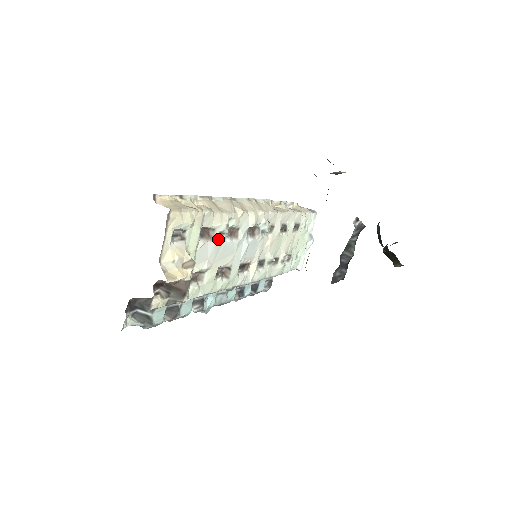
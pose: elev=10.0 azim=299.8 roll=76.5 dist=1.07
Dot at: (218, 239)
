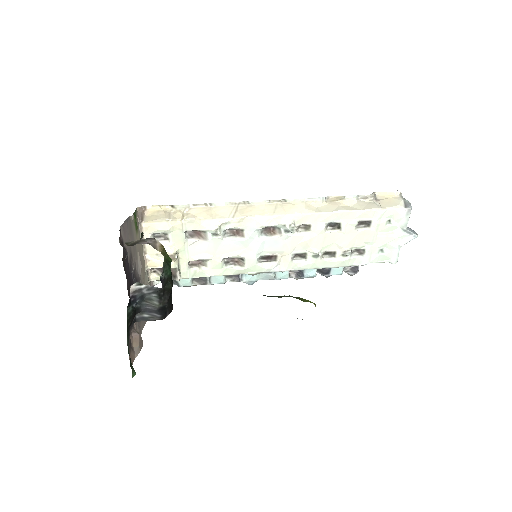
Dot at: (212, 239)
